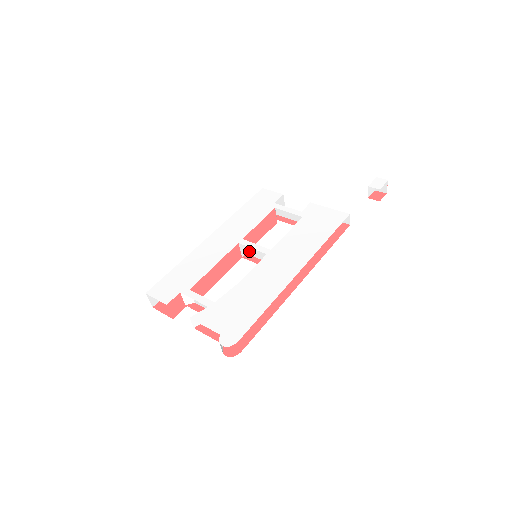
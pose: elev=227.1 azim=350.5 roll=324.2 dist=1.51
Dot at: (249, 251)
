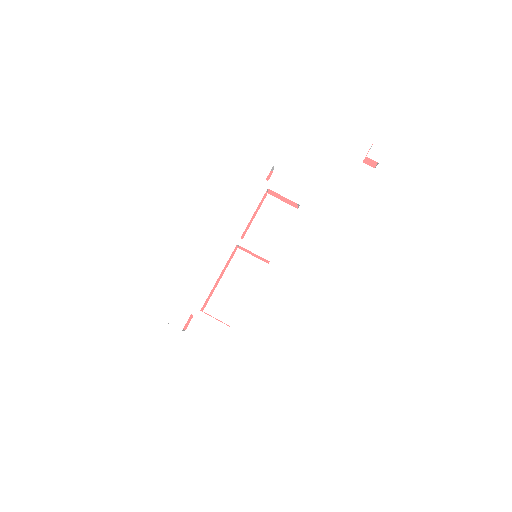
Dot at: occluded
